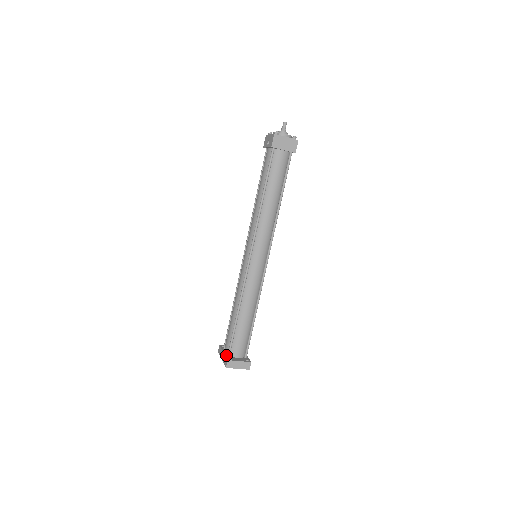
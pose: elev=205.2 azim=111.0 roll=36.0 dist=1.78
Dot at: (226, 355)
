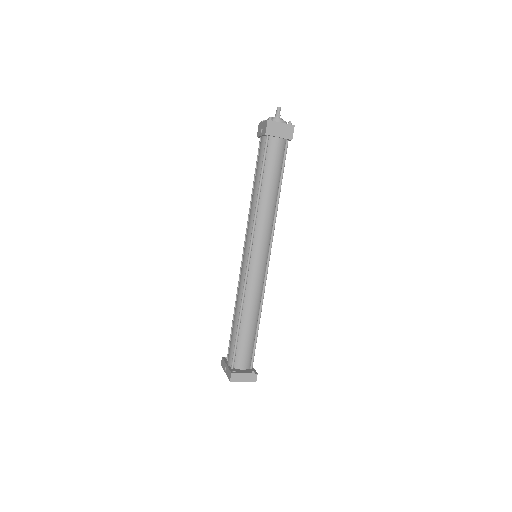
Dot at: (229, 367)
